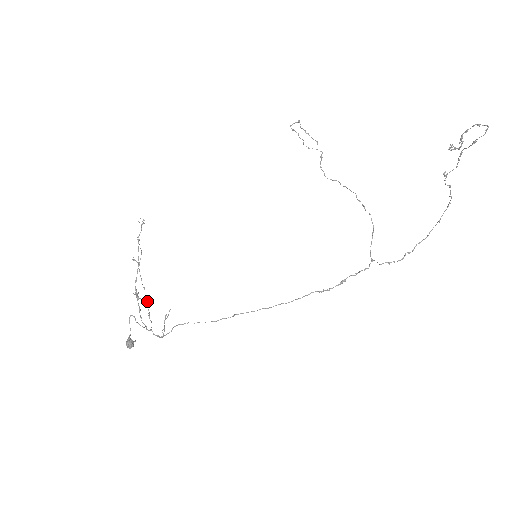
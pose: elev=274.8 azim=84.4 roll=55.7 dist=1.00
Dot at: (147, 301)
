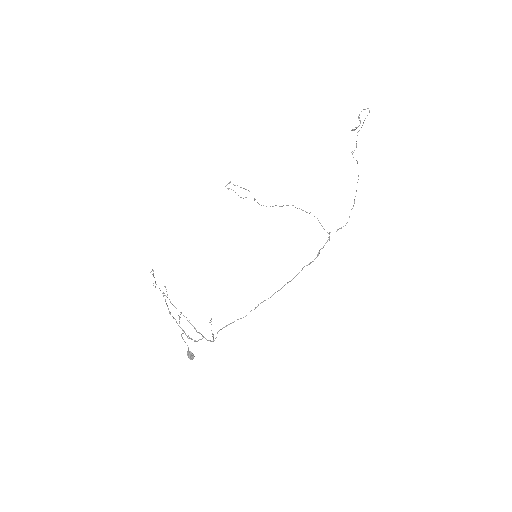
Dot at: occluded
